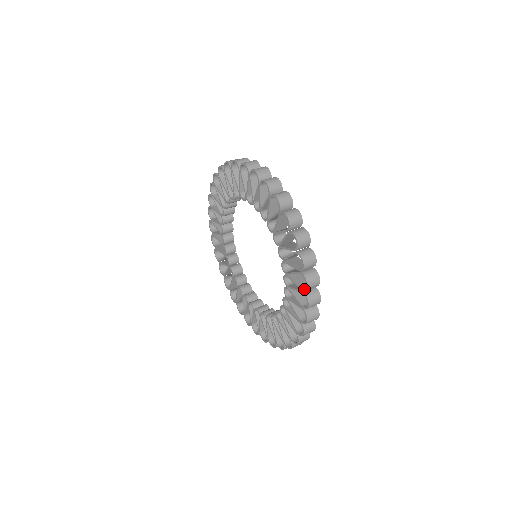
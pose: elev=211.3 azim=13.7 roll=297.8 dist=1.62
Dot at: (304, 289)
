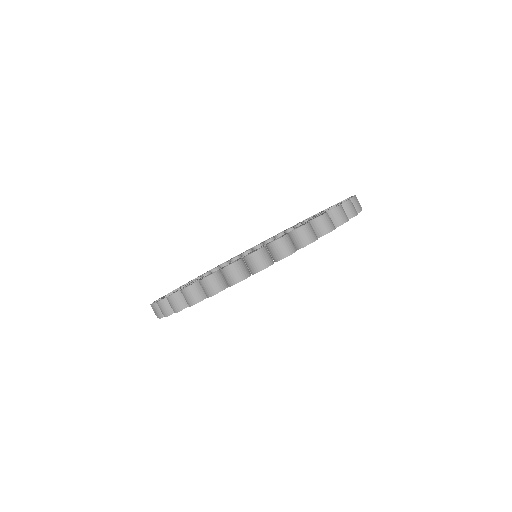
Dot at: (329, 210)
